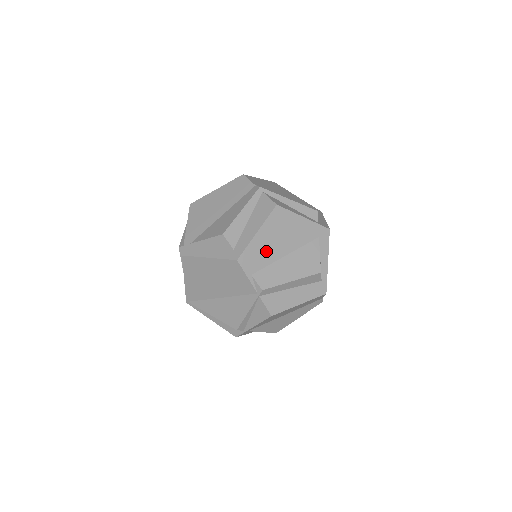
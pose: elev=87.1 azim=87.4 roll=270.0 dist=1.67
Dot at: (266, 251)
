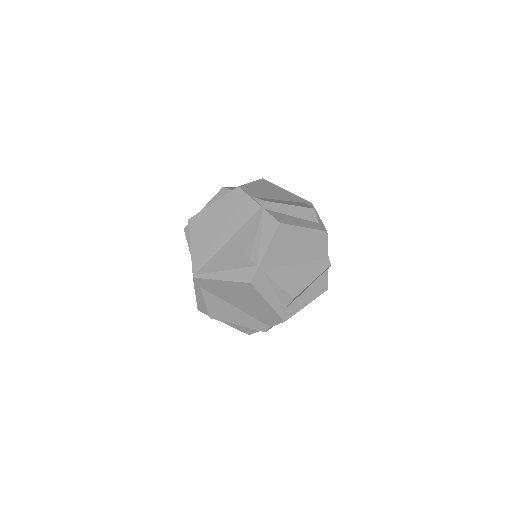
Dot at: (262, 192)
